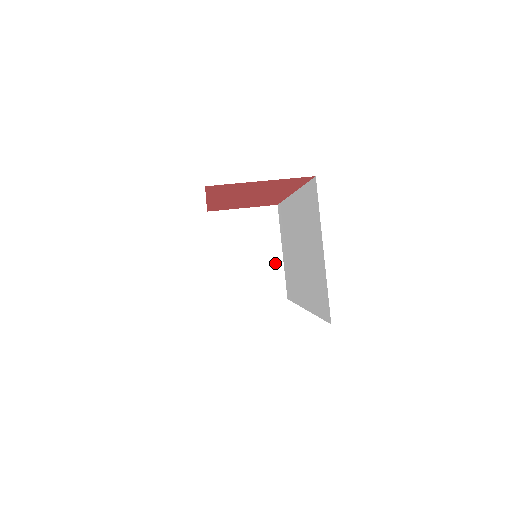
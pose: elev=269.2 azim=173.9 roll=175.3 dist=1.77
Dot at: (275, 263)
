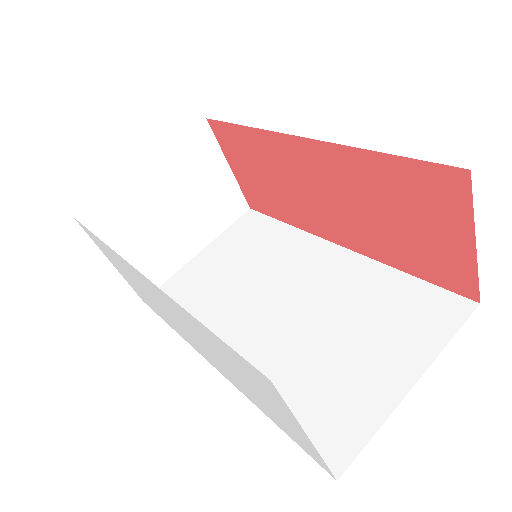
Dot at: (182, 253)
